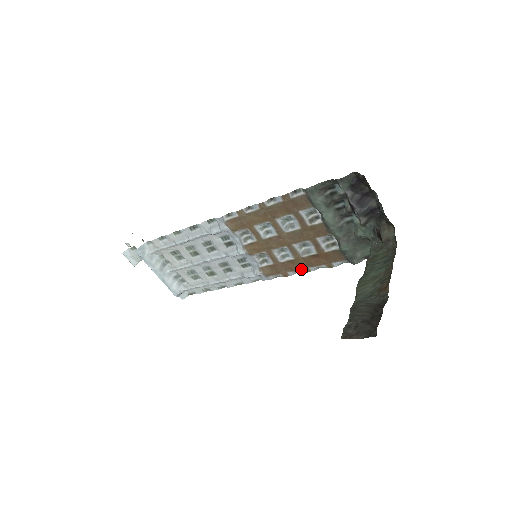
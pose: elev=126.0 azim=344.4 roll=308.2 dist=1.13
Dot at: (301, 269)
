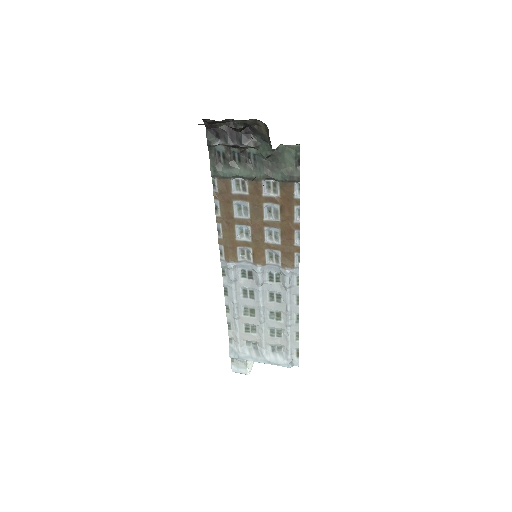
Dot at: (293, 230)
